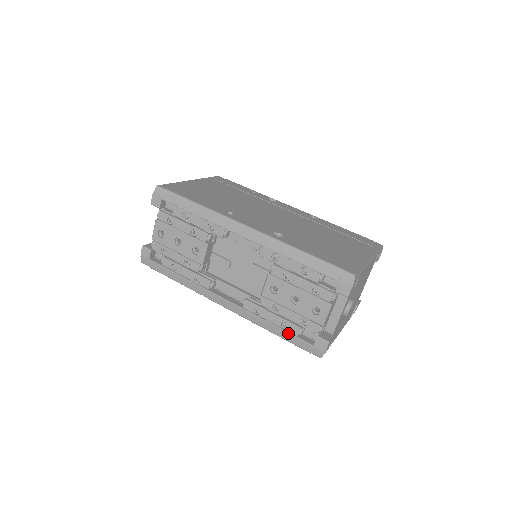
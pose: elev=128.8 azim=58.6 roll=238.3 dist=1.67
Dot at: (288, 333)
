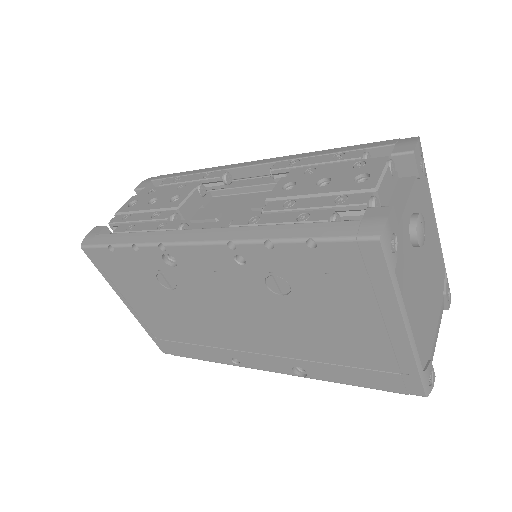
Dot at: (309, 223)
